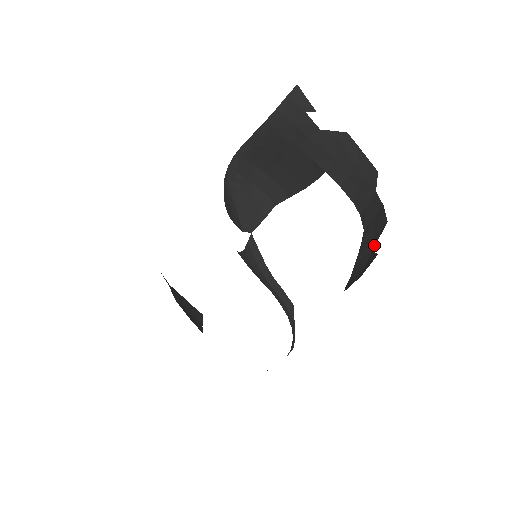
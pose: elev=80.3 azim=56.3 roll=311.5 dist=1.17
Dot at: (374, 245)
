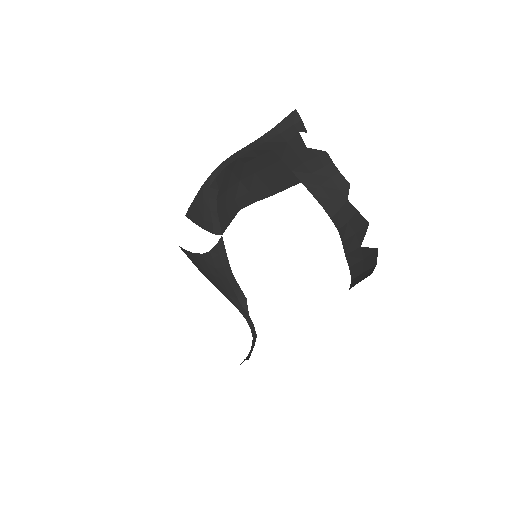
Dot at: occluded
